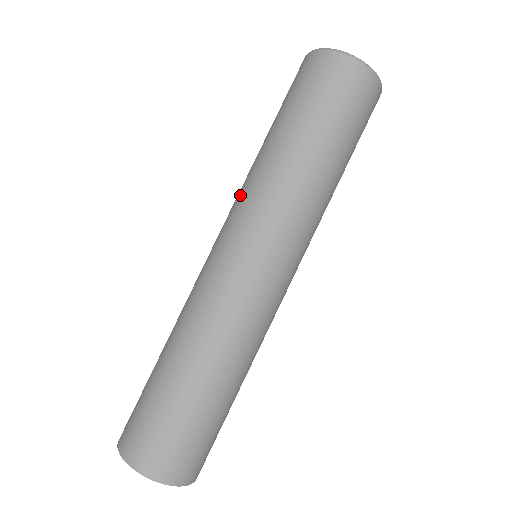
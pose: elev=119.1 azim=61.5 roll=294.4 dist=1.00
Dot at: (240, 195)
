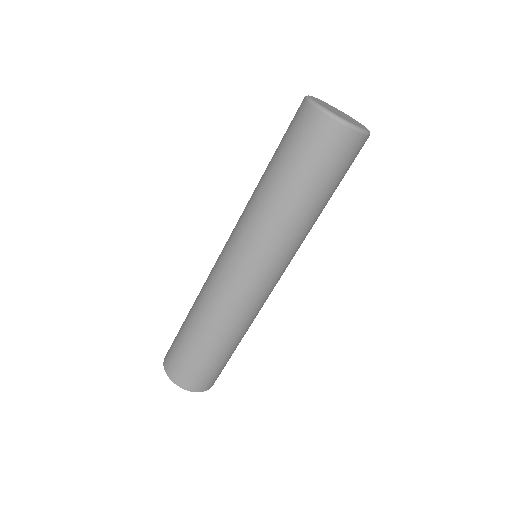
Dot at: (245, 221)
